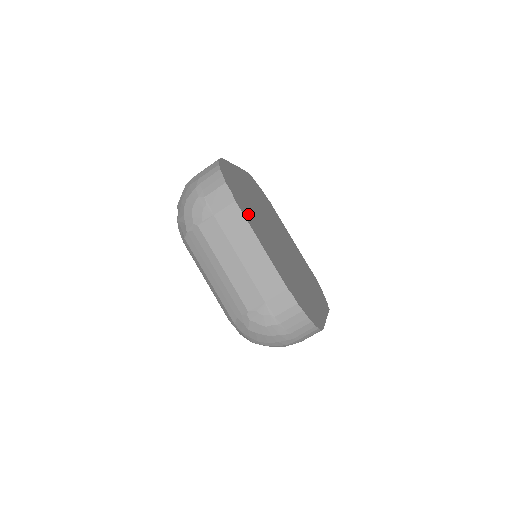
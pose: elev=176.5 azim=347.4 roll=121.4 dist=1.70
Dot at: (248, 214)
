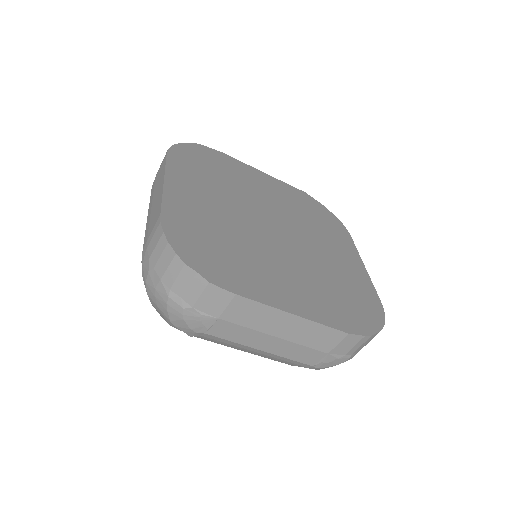
Dot at: (251, 282)
